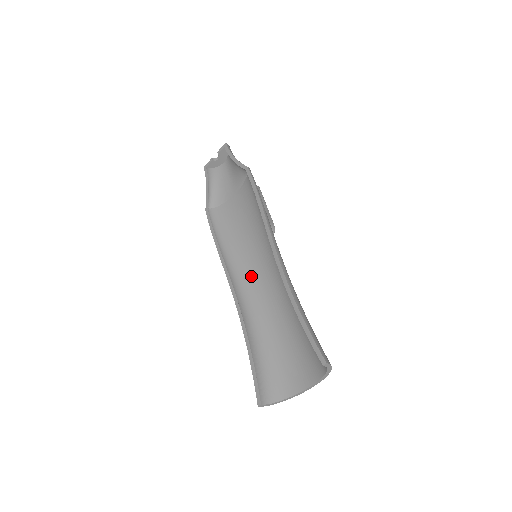
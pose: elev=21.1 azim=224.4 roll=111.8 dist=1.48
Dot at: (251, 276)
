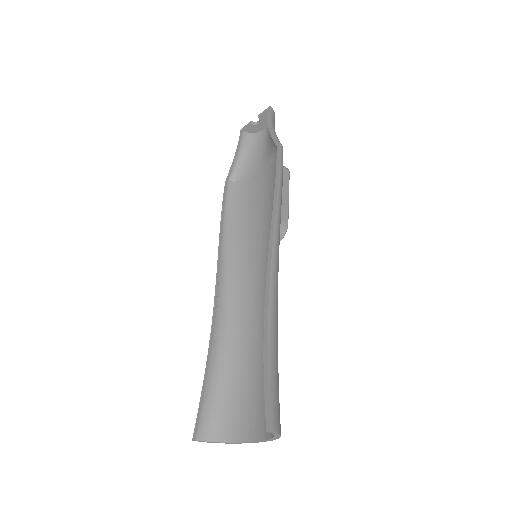
Dot at: (244, 278)
